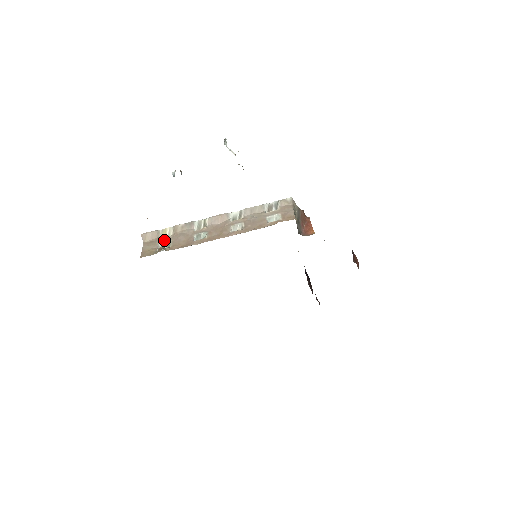
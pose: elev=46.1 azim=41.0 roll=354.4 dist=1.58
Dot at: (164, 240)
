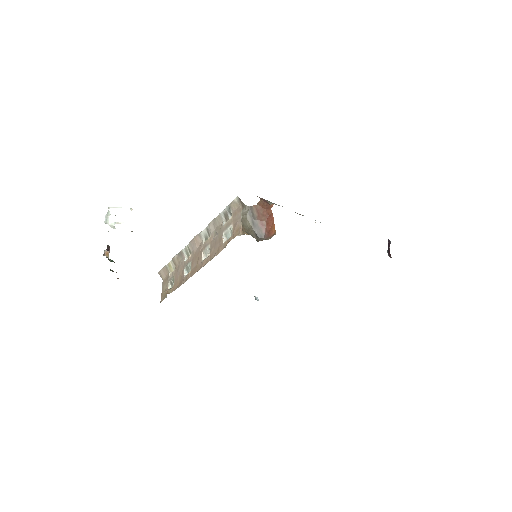
Dot at: (171, 277)
